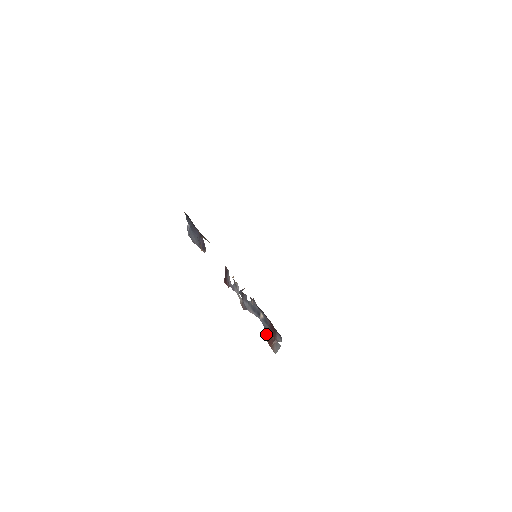
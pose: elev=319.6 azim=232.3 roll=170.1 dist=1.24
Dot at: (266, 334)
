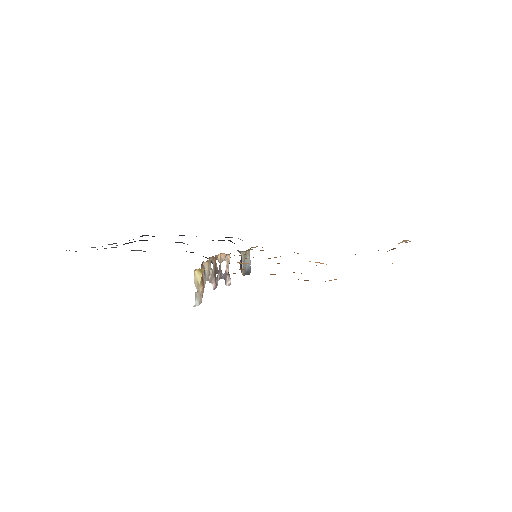
Dot at: (202, 294)
